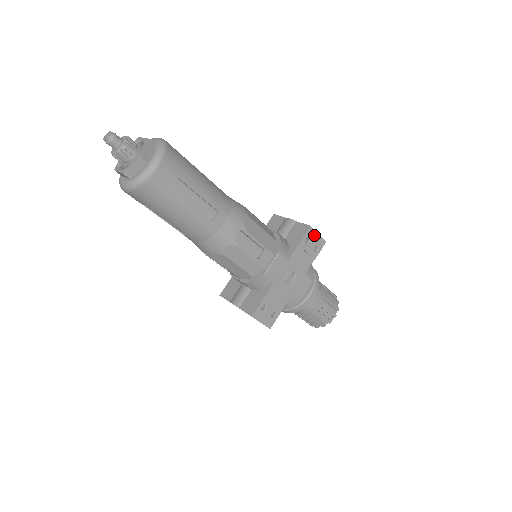
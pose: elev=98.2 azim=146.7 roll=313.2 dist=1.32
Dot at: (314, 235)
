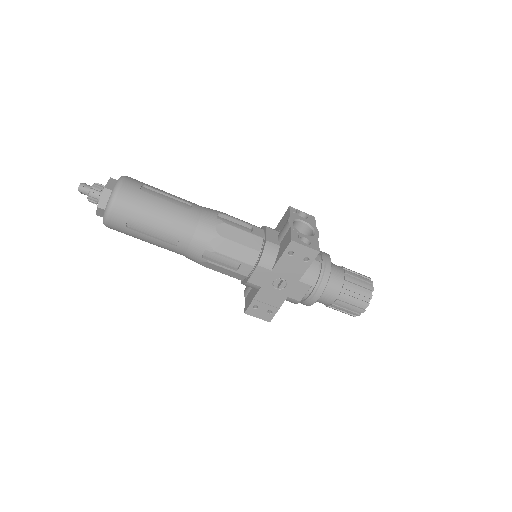
Dot at: (299, 247)
